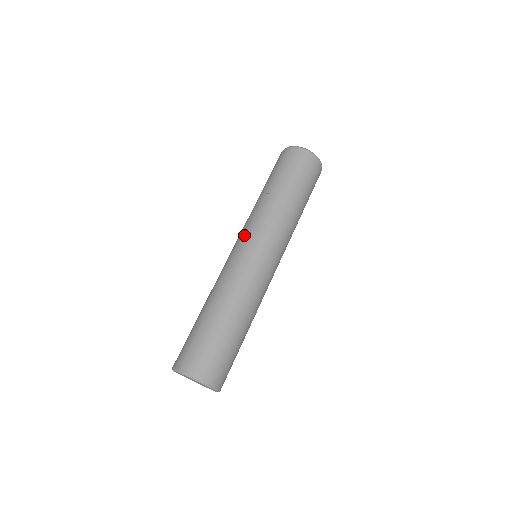
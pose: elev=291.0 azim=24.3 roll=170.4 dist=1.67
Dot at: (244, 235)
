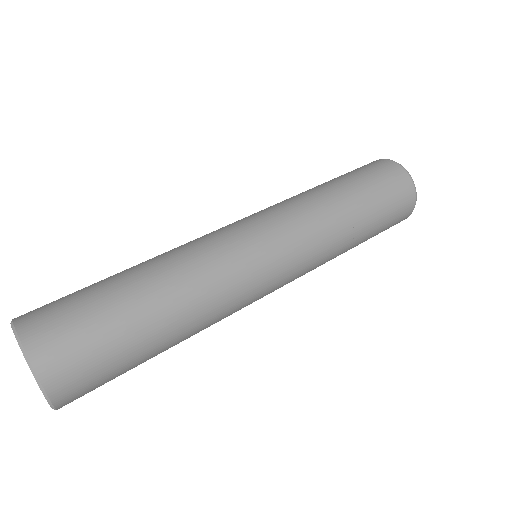
Dot at: occluded
